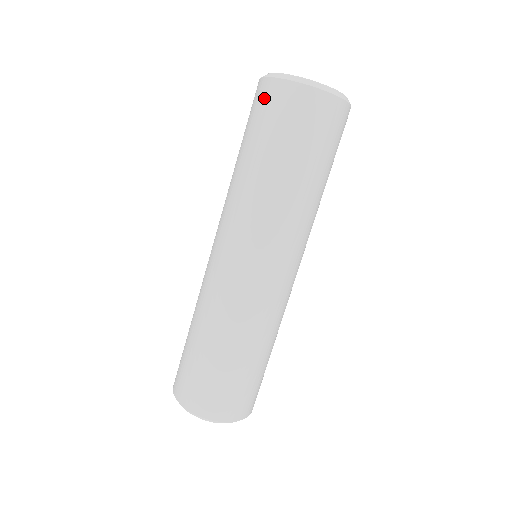
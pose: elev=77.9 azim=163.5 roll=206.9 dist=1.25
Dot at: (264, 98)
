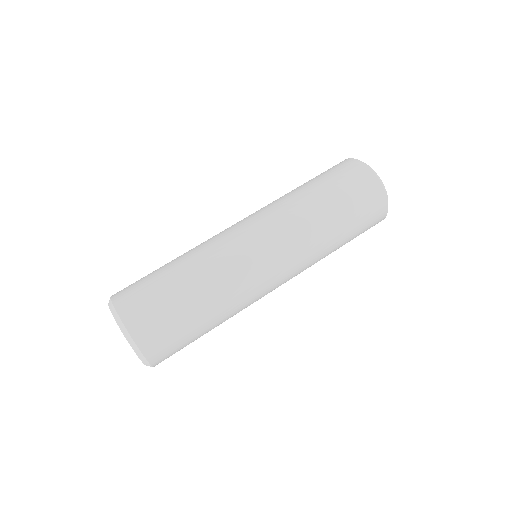
Dot at: (340, 165)
